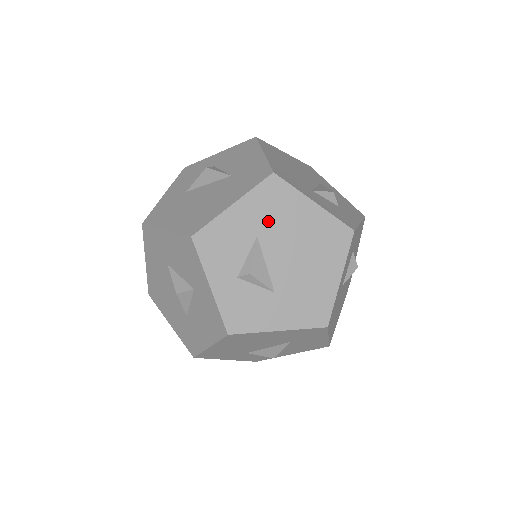
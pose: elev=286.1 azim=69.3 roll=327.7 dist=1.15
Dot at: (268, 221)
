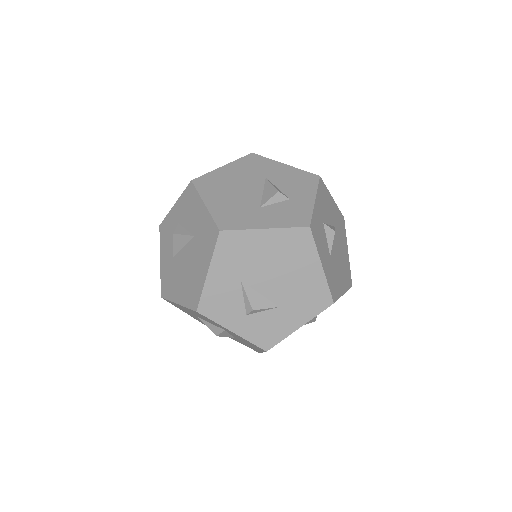
Dot at: (241, 266)
